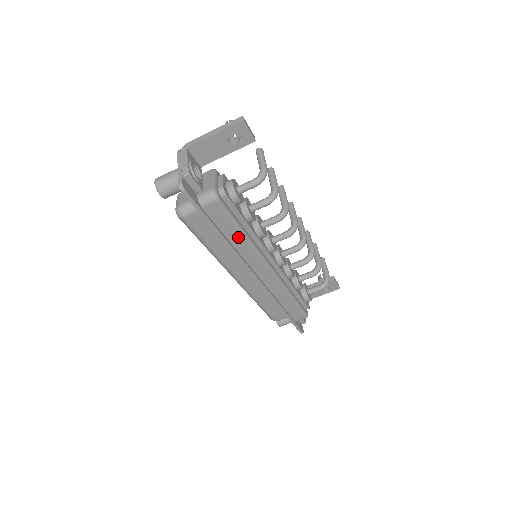
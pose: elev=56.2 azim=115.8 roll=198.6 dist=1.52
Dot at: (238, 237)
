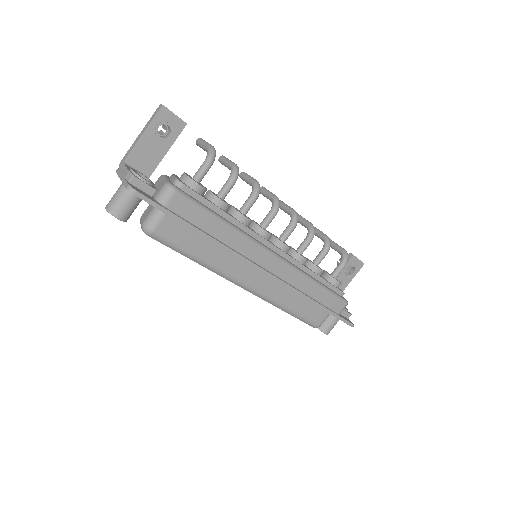
Dot at: (221, 229)
